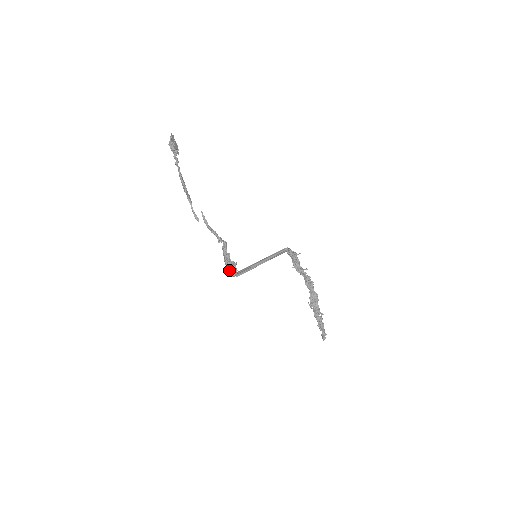
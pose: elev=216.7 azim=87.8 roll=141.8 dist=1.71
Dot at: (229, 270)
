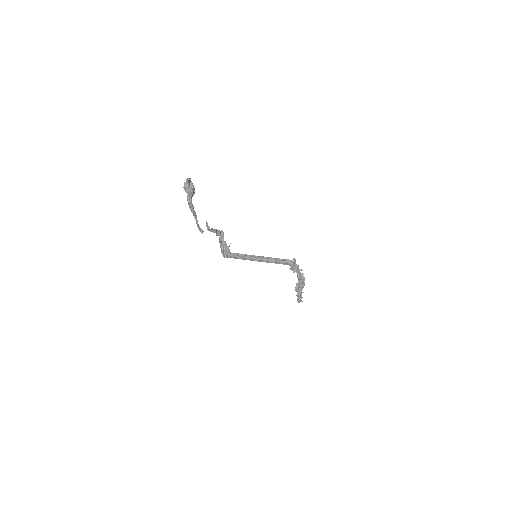
Dot at: (224, 256)
